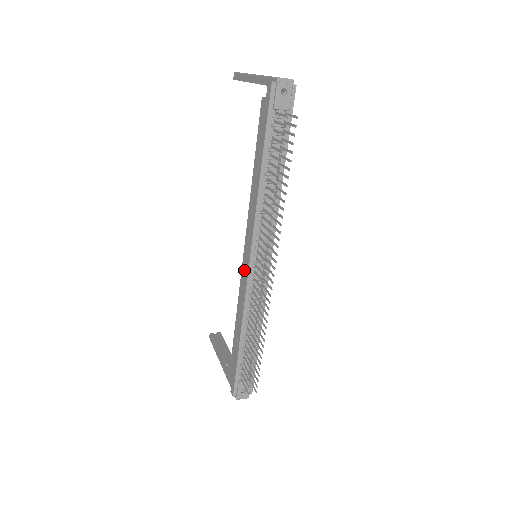
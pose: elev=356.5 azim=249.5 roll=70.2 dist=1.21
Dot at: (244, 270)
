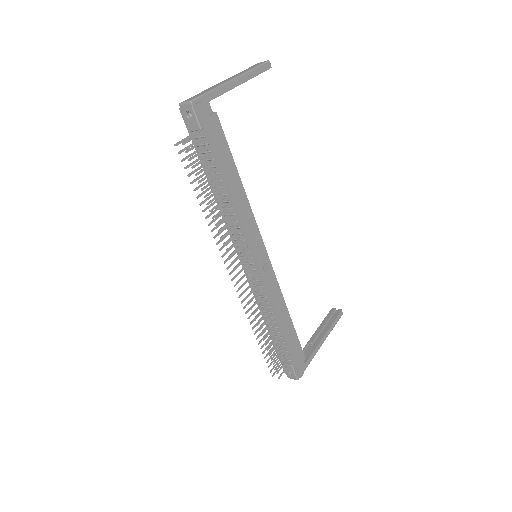
Dot at: occluded
